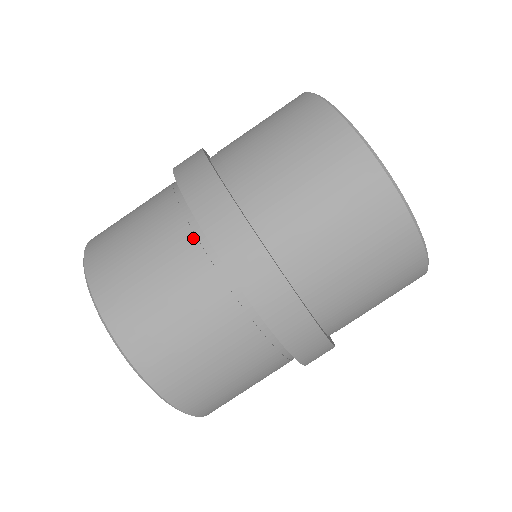
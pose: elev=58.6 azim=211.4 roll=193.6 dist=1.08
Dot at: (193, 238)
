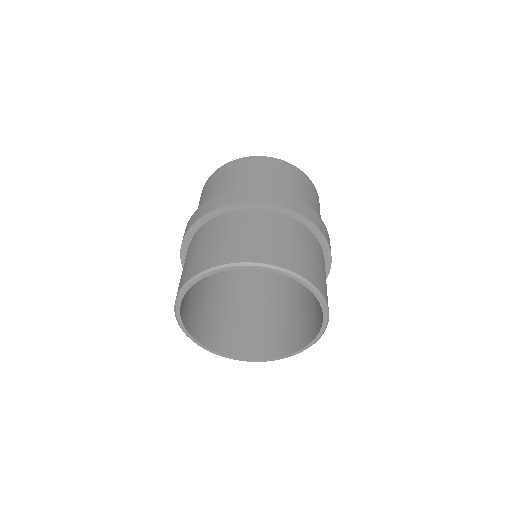
Dot at: (201, 230)
